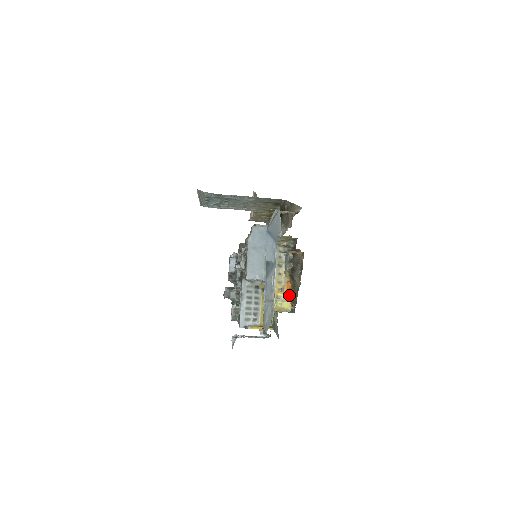
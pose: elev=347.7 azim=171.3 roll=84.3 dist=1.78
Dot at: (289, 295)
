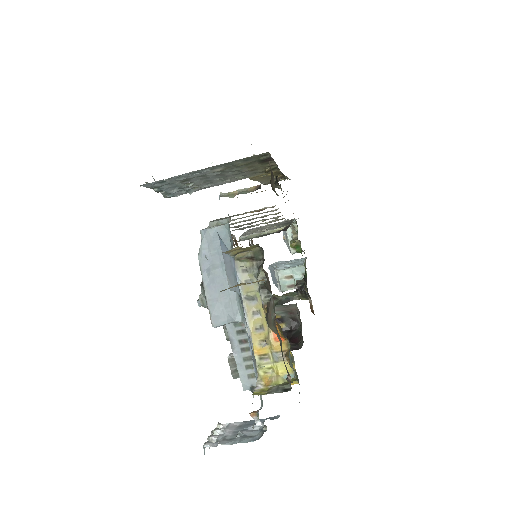
Dot at: (282, 348)
